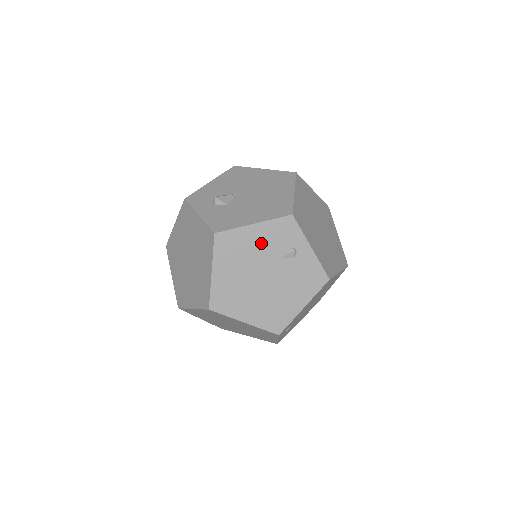
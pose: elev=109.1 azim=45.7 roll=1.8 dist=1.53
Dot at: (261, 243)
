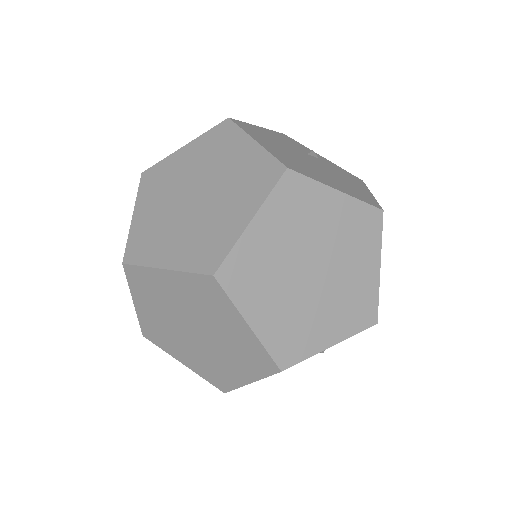
Dot at: (279, 140)
